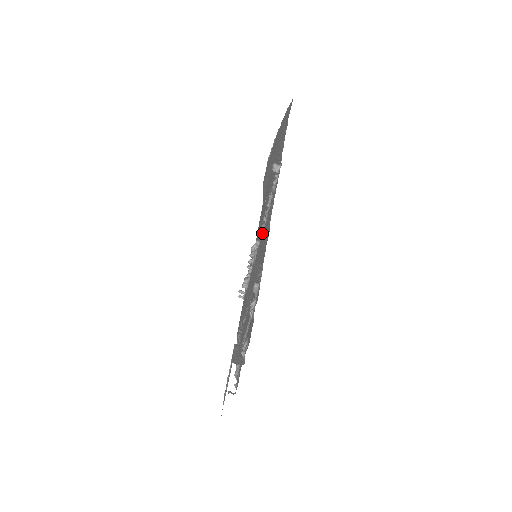
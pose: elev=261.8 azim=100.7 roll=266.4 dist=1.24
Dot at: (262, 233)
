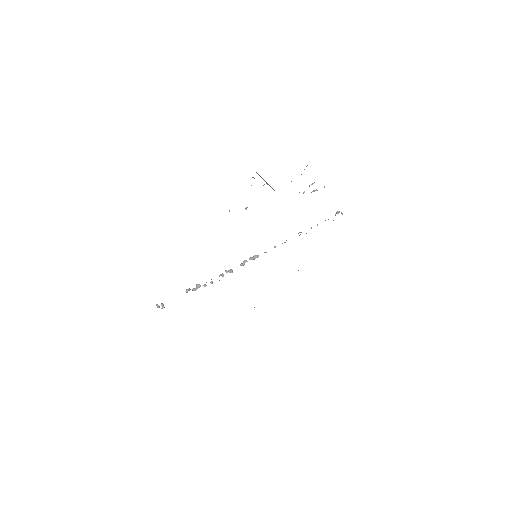
Dot at: occluded
